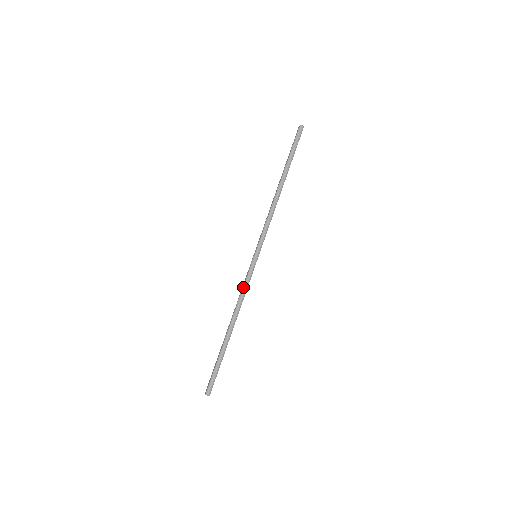
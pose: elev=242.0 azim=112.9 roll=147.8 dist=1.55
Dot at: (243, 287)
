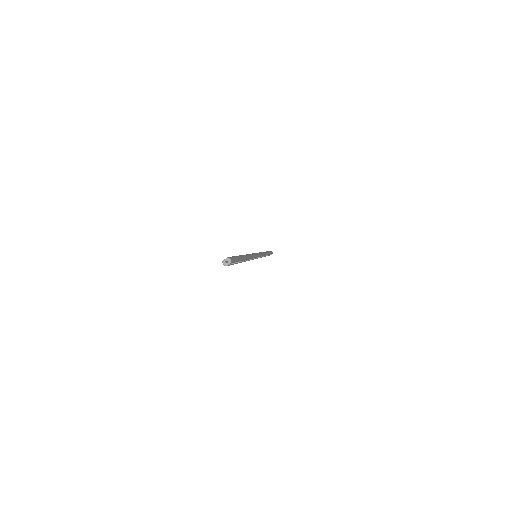
Dot at: occluded
